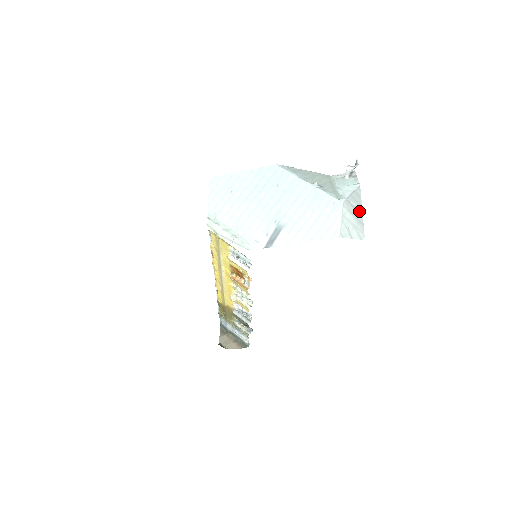
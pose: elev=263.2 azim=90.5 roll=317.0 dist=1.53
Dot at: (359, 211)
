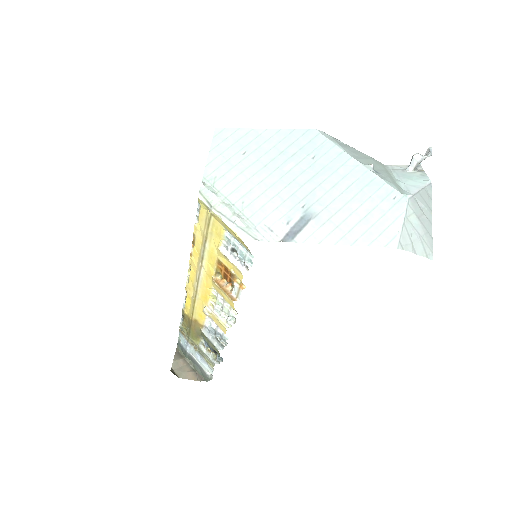
Dot at: (428, 217)
